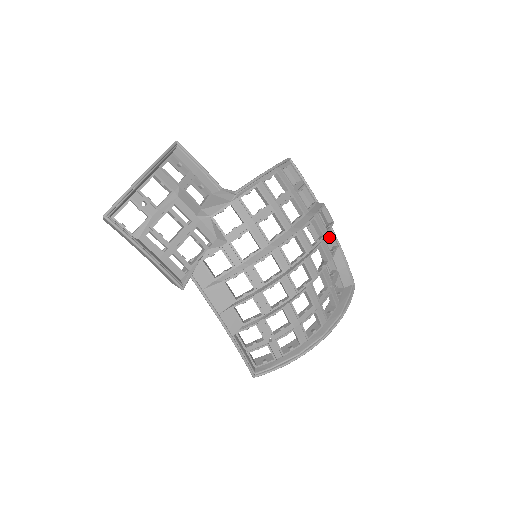
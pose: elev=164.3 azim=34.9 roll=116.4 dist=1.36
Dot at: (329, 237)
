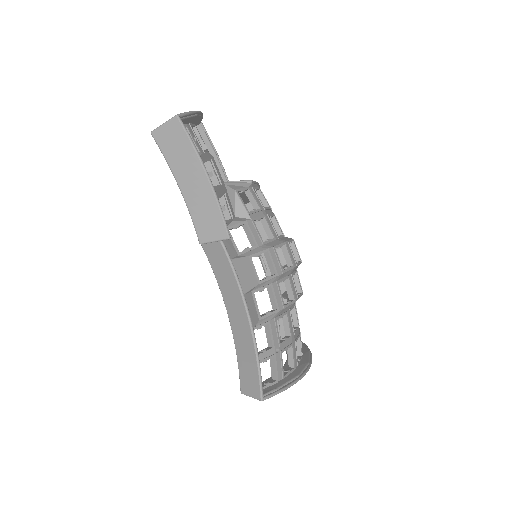
Dot at: occluded
